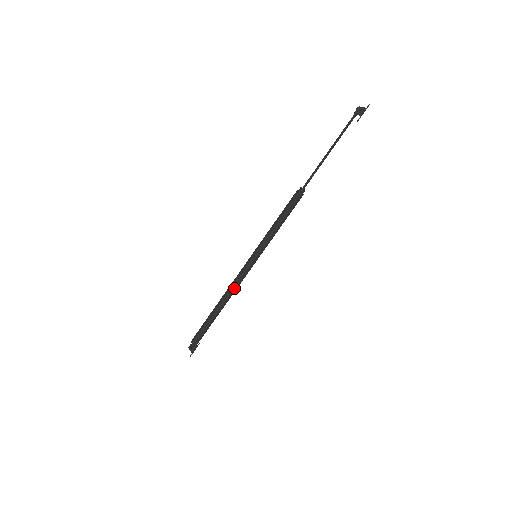
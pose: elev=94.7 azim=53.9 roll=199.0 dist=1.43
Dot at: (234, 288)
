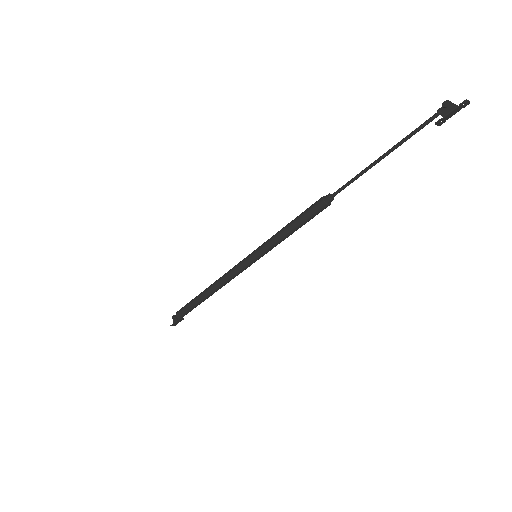
Dot at: (224, 279)
